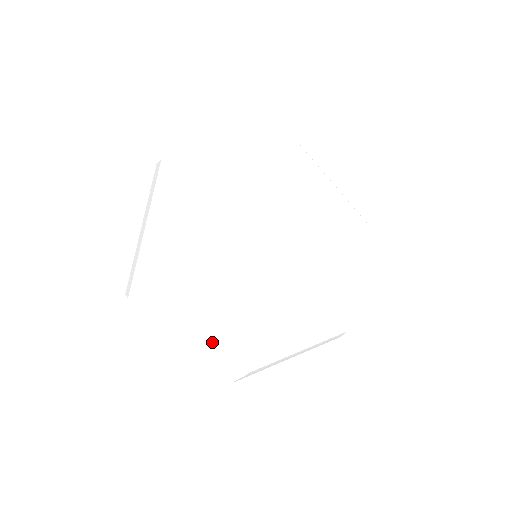
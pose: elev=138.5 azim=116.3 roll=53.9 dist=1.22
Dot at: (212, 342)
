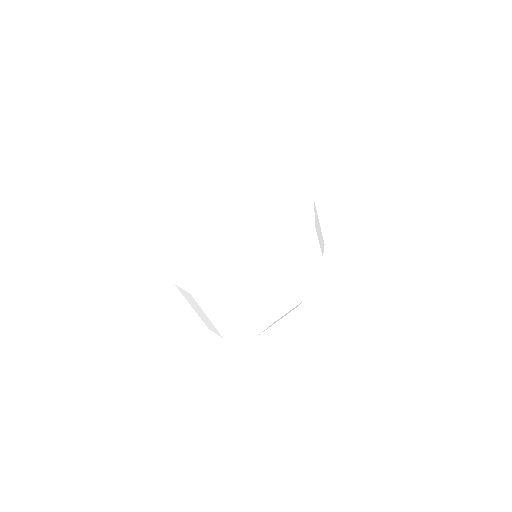
Dot at: occluded
